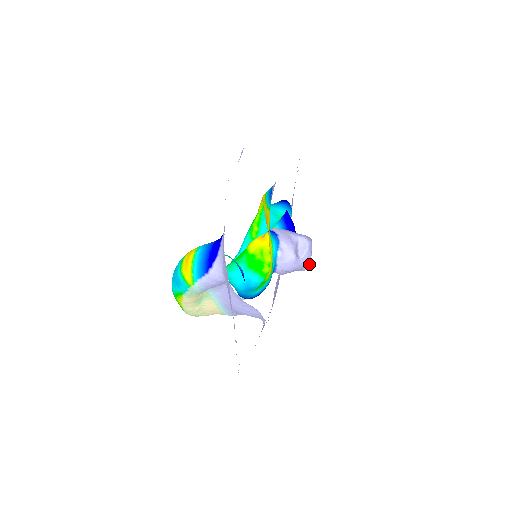
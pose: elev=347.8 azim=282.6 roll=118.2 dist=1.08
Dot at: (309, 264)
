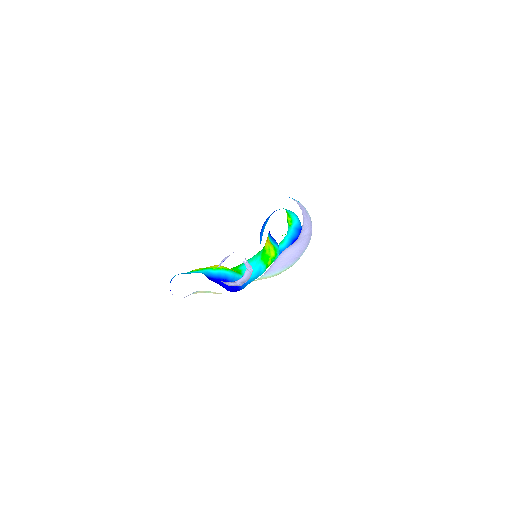
Dot at: occluded
